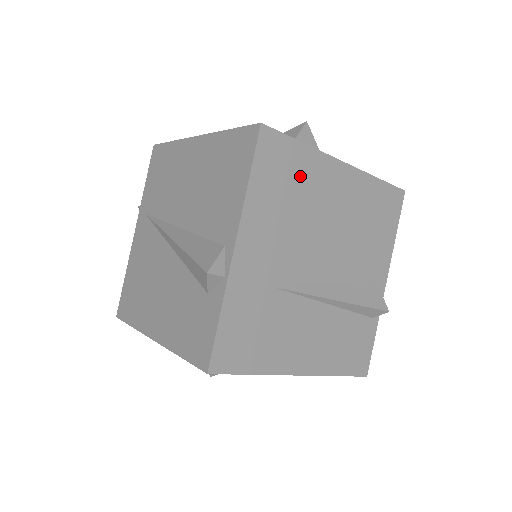
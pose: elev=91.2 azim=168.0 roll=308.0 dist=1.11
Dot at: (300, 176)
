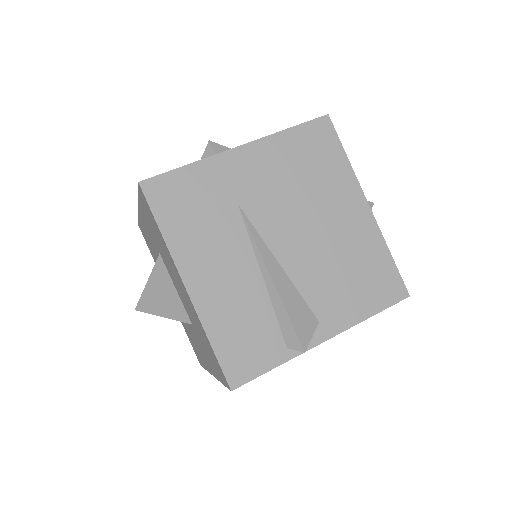
Dot at: (326, 170)
